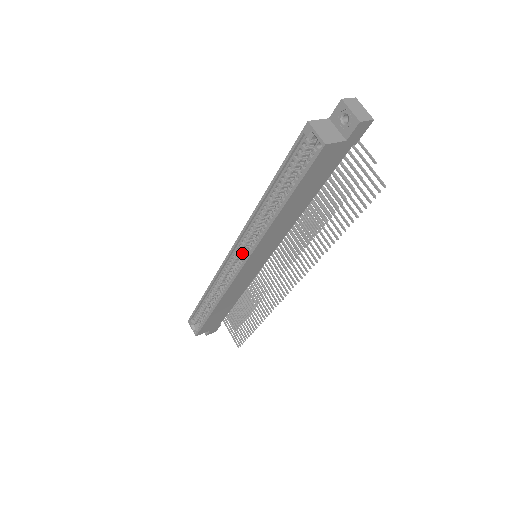
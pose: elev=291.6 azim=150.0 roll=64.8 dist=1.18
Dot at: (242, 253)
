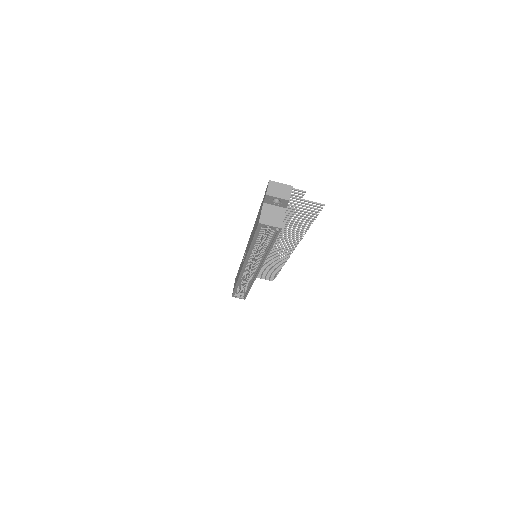
Dot at: (250, 265)
